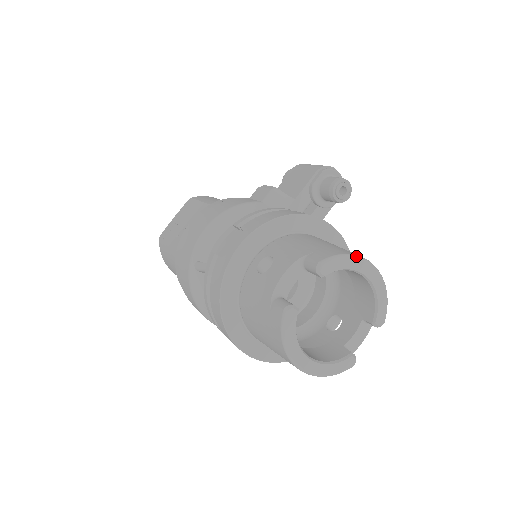
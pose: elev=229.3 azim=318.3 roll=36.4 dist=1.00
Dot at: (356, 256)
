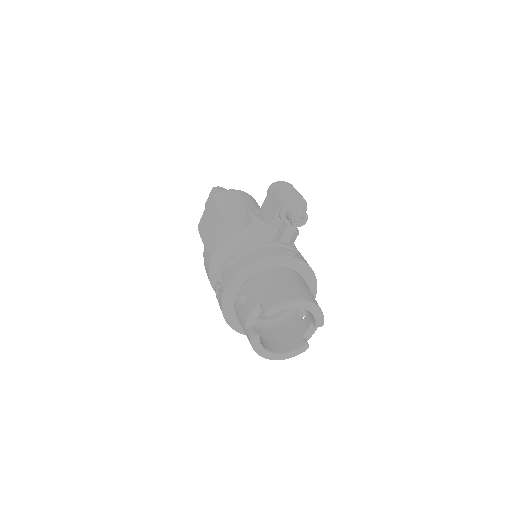
Dot at: (290, 301)
